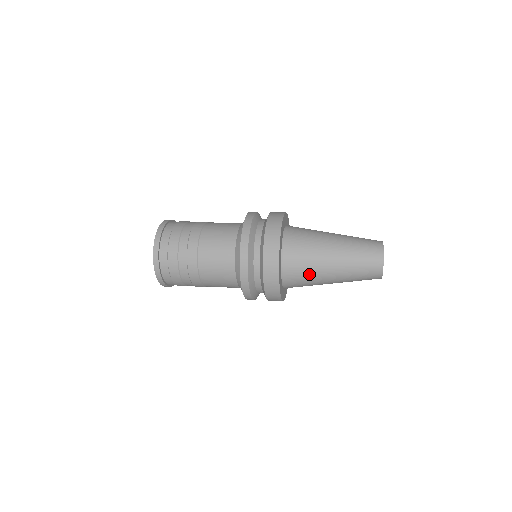
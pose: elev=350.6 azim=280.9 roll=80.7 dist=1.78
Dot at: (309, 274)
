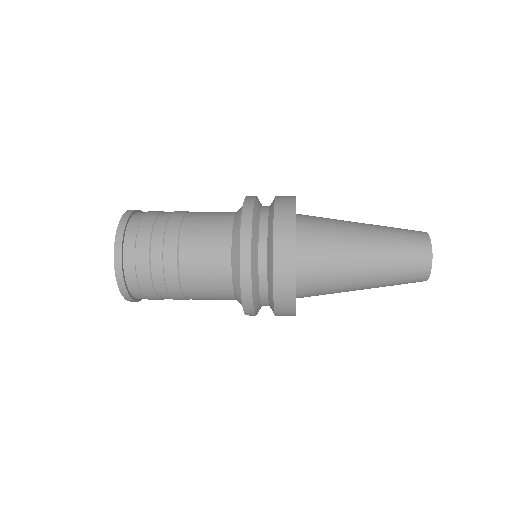
Dot at: (334, 249)
